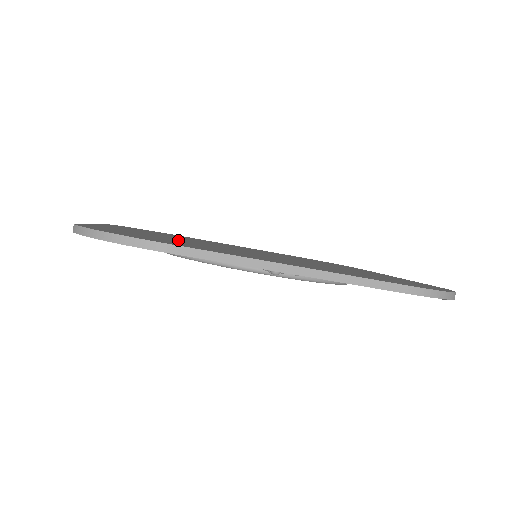
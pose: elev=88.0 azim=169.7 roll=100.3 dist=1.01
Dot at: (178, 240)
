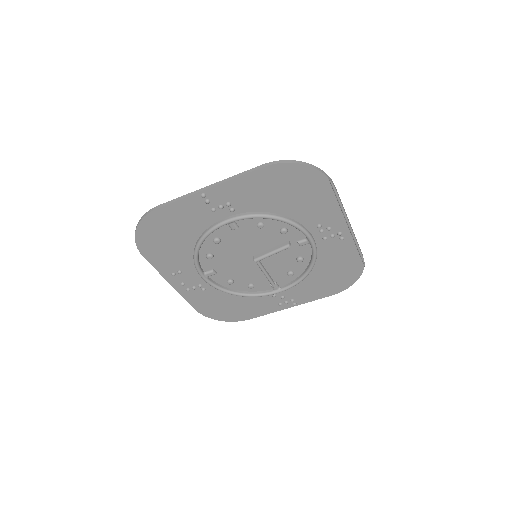
Dot at: occluded
